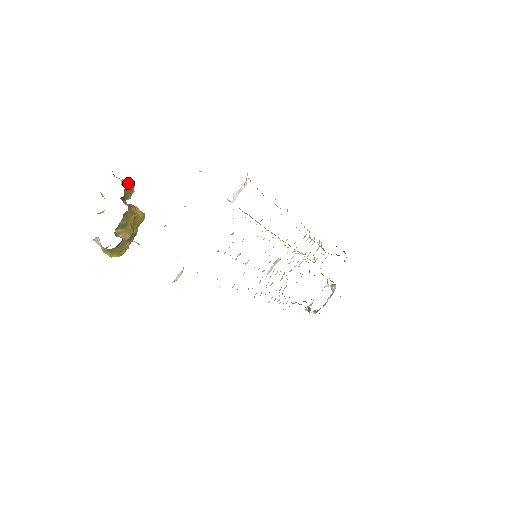
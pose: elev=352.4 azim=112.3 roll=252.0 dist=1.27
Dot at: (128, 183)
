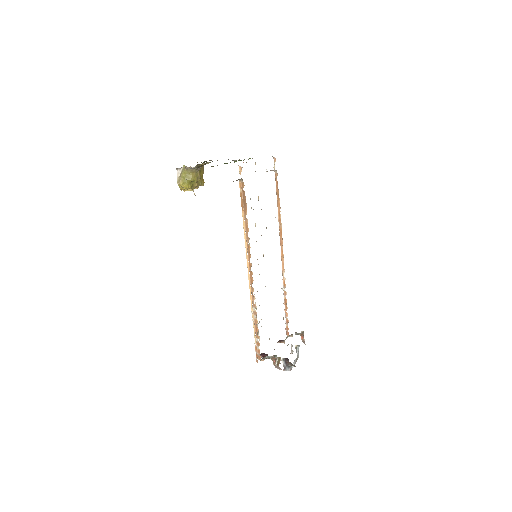
Dot at: occluded
